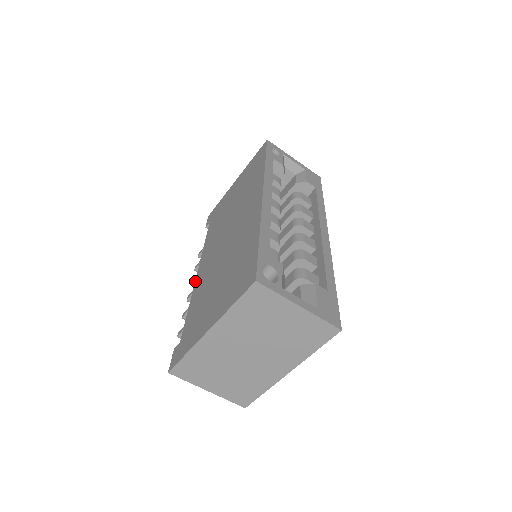
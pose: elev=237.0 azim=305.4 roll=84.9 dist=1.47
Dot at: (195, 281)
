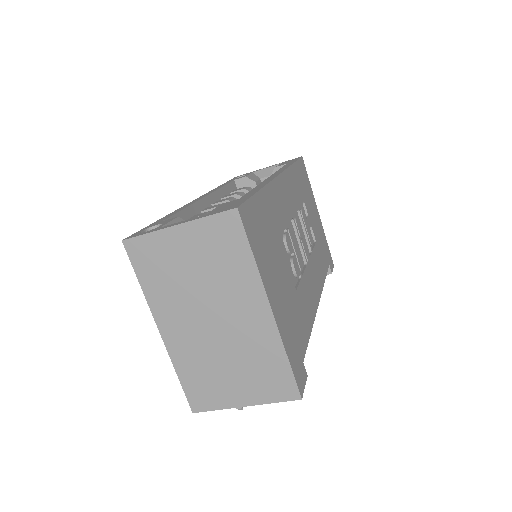
Dot at: occluded
